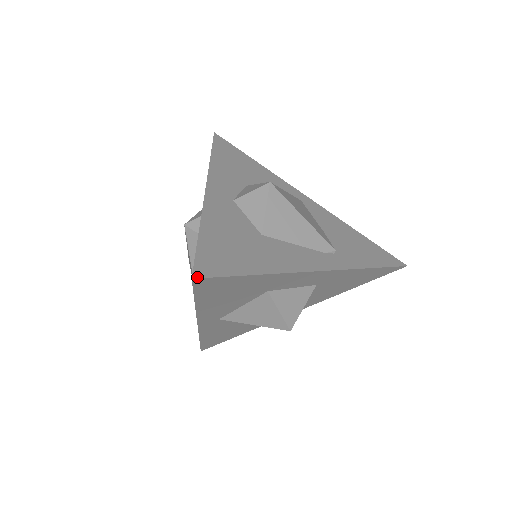
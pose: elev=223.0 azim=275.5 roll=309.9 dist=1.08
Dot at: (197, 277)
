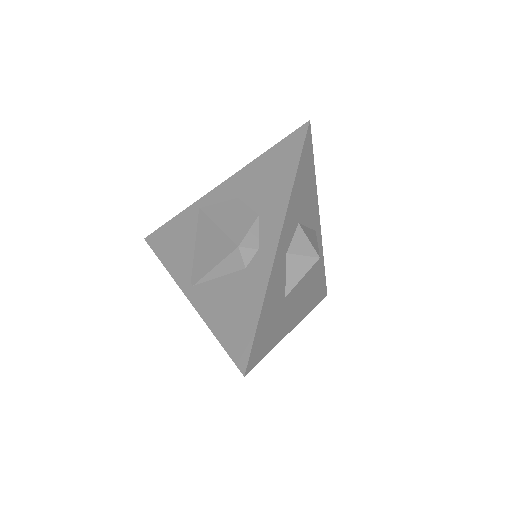
Dot at: (247, 373)
